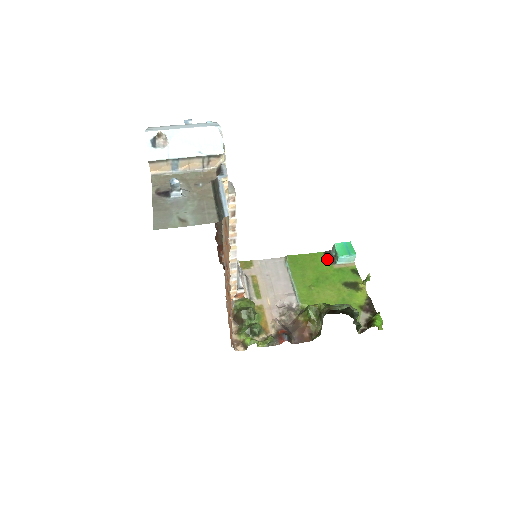
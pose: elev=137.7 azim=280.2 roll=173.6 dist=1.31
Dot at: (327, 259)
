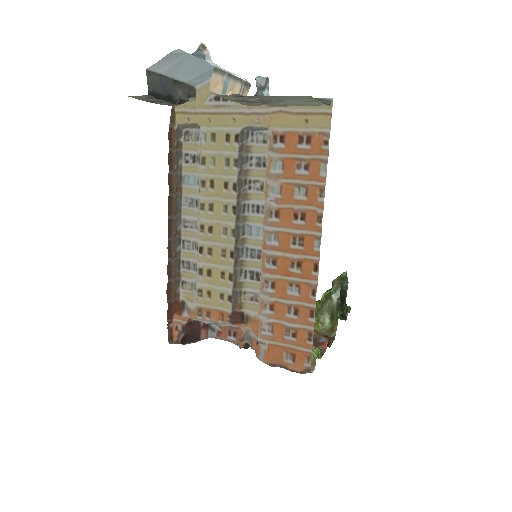
Dot at: occluded
